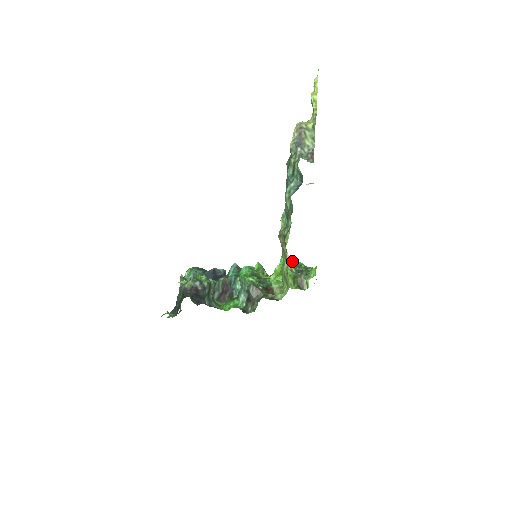
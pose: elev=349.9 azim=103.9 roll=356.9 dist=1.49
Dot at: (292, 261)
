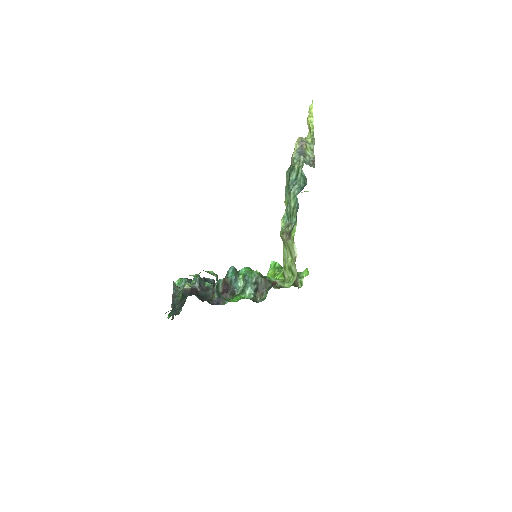
Dot at: occluded
